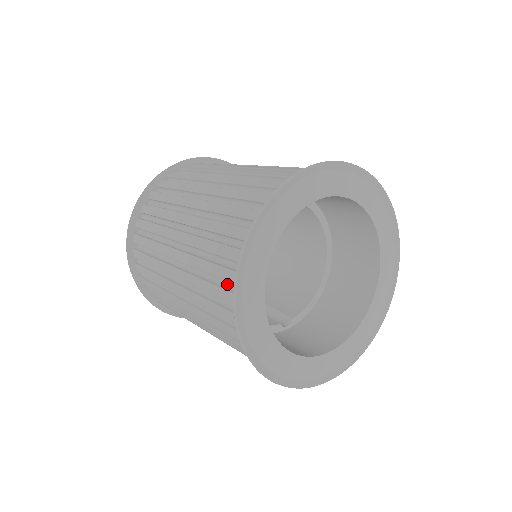
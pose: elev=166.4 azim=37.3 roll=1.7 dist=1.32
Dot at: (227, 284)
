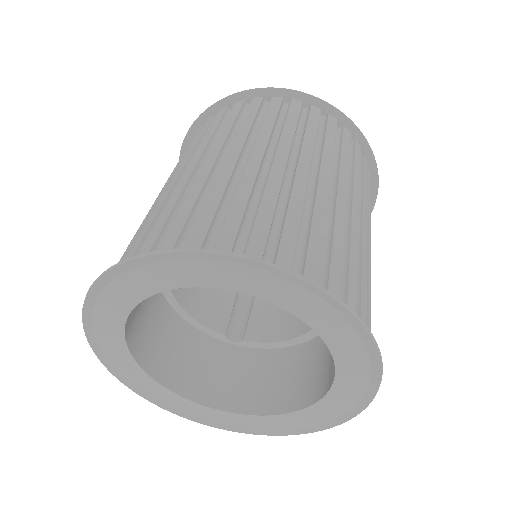
Dot at: occluded
